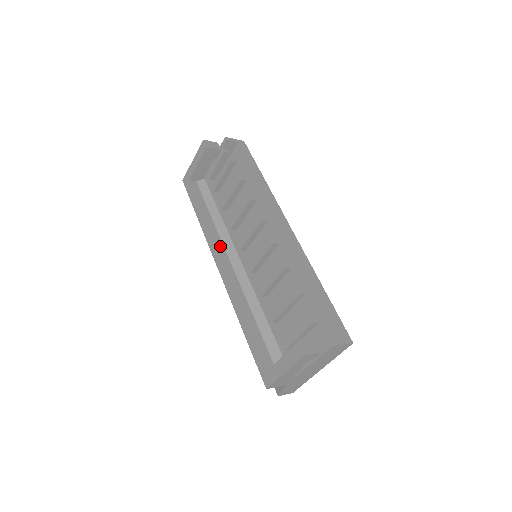
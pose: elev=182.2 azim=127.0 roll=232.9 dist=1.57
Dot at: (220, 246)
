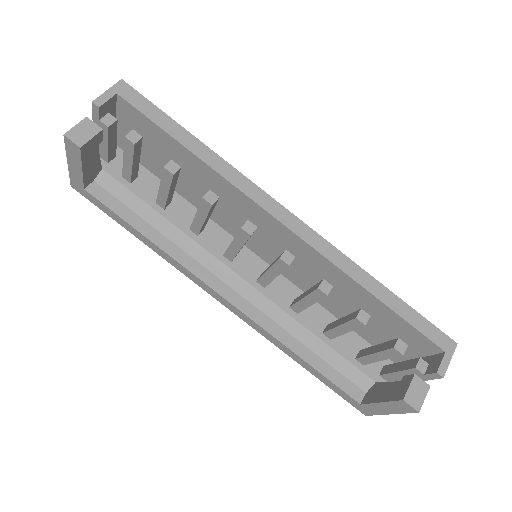
Dot at: (203, 273)
